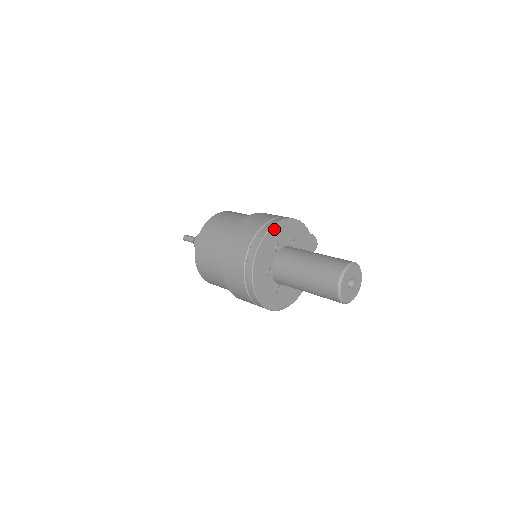
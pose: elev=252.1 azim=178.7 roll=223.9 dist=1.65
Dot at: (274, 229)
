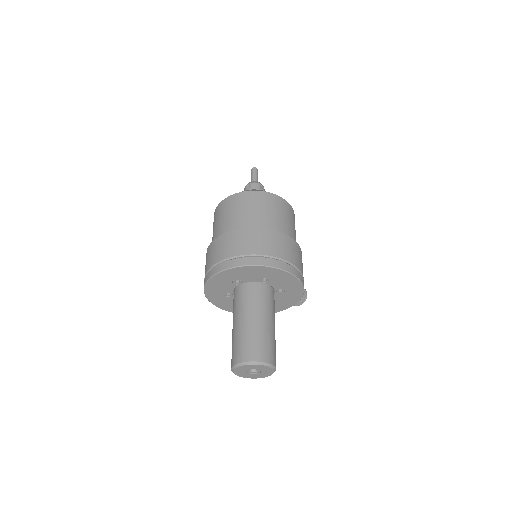
Dot at: (279, 271)
